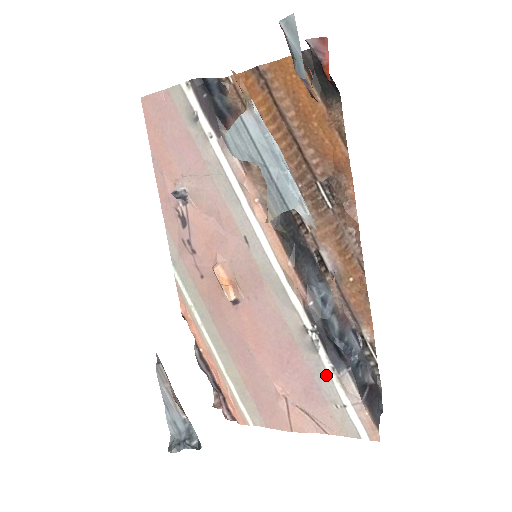
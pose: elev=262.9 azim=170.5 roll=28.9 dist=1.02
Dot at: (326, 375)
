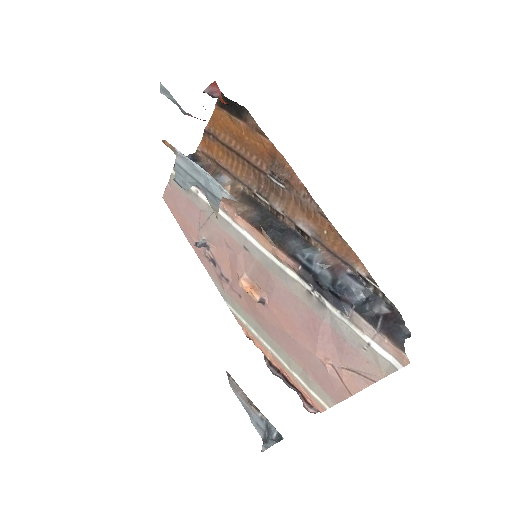
Dot at: (342, 324)
